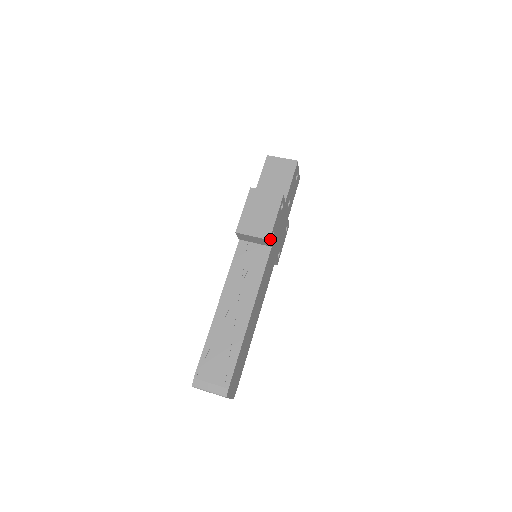
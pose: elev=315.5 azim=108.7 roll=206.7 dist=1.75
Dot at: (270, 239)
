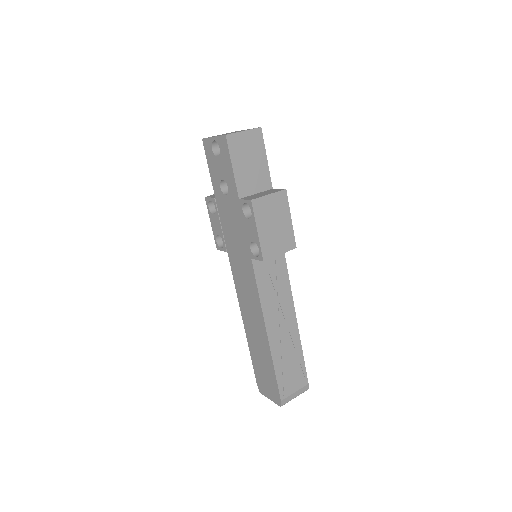
Dot at: (294, 245)
